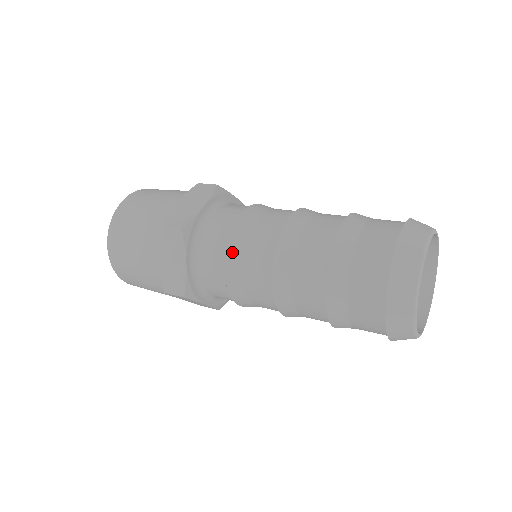
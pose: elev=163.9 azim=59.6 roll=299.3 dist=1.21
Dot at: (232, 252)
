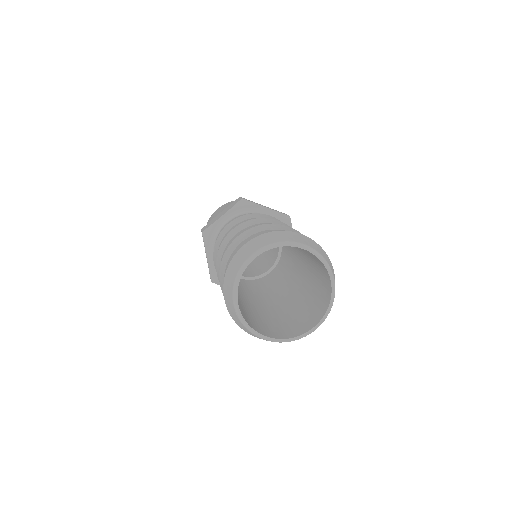
Dot at: (215, 252)
